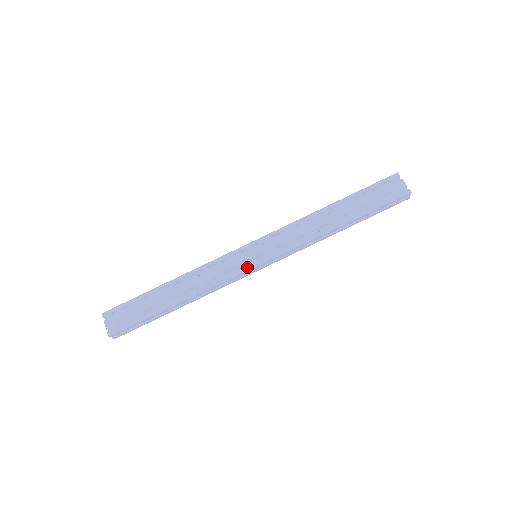
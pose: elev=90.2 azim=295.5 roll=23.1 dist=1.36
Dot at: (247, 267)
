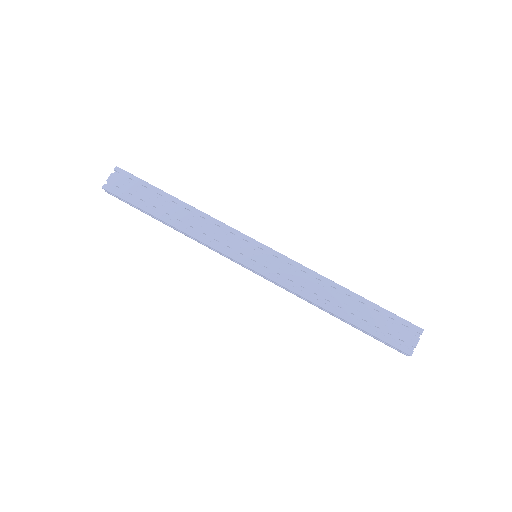
Dot at: (238, 257)
